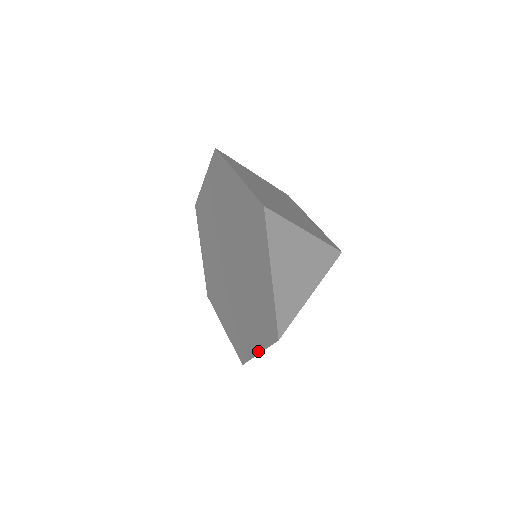
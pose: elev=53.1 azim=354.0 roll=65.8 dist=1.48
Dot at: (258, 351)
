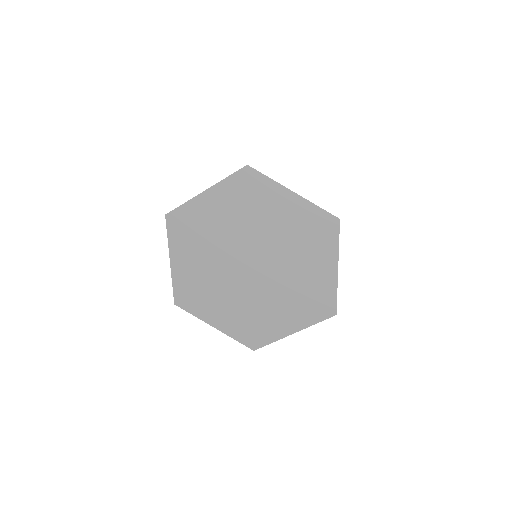
Dot at: (294, 331)
